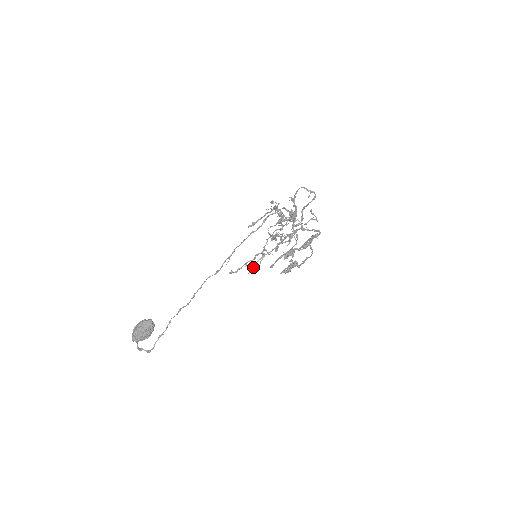
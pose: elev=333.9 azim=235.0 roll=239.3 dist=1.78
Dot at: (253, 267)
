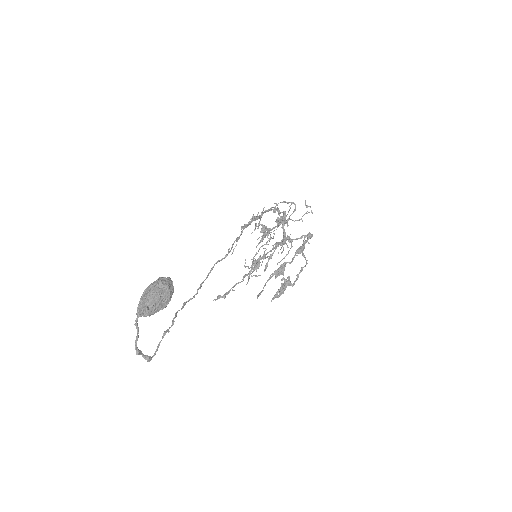
Dot at: (255, 268)
